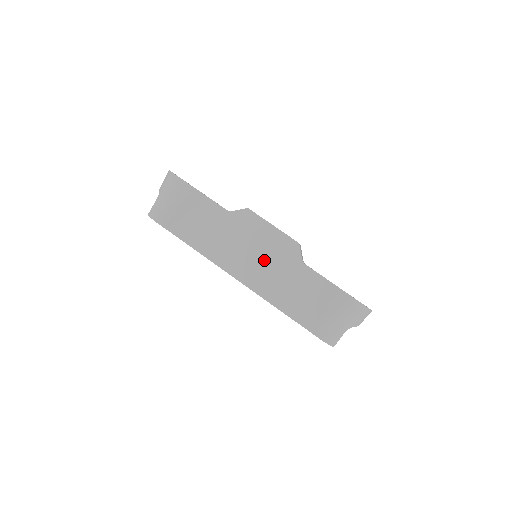
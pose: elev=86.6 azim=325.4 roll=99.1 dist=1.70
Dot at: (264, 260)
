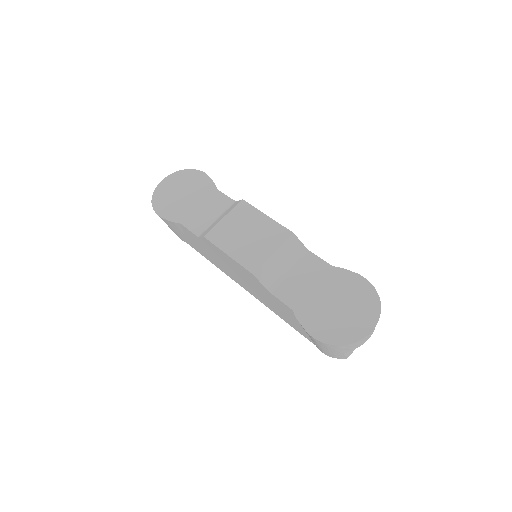
Dot at: (246, 281)
